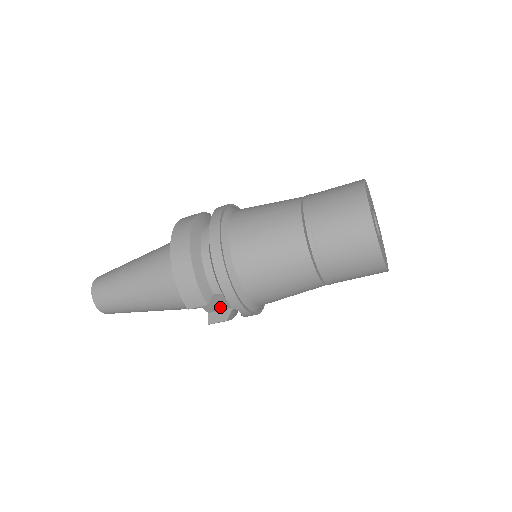
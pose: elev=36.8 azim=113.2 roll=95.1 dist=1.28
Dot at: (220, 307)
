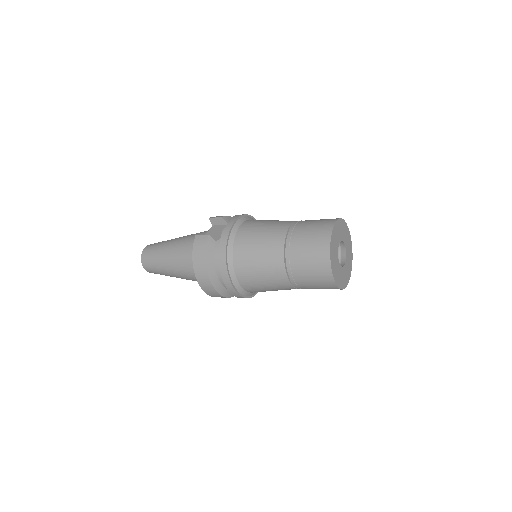
Dot at: occluded
